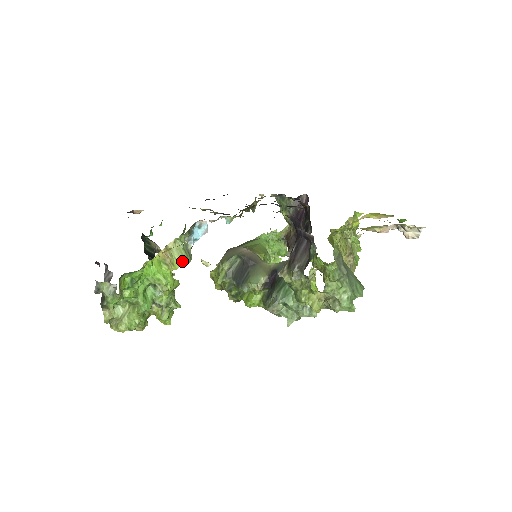
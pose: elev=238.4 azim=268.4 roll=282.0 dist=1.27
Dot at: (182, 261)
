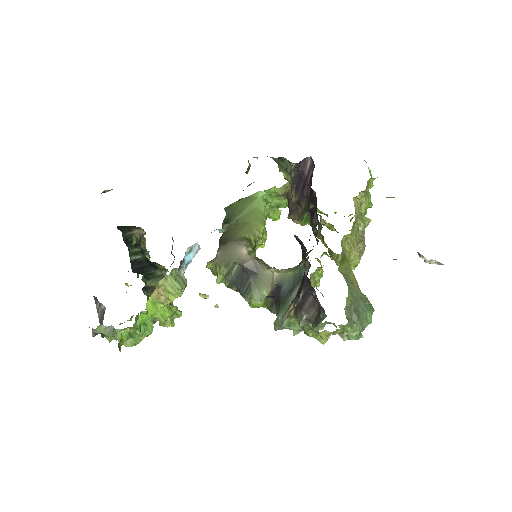
Dot at: (177, 294)
